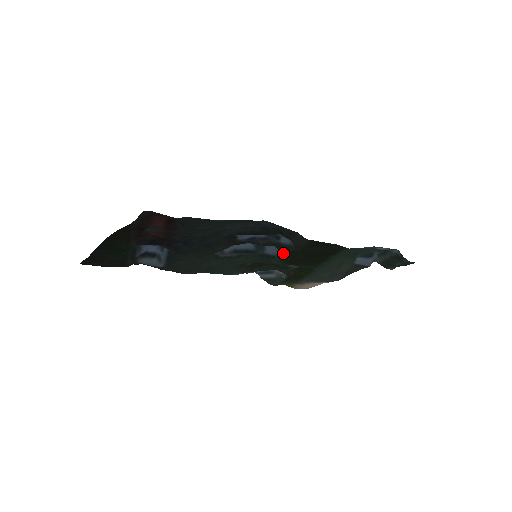
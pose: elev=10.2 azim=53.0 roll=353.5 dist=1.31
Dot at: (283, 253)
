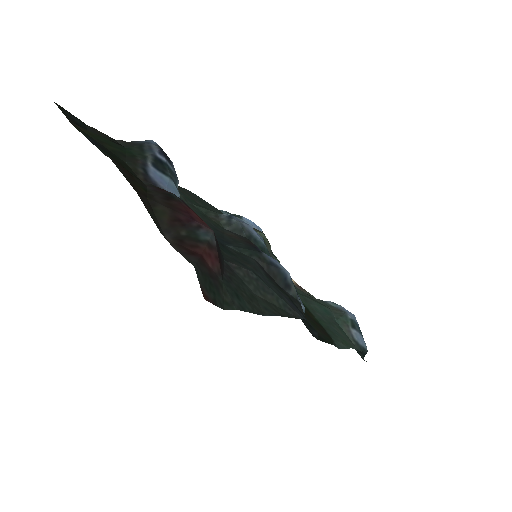
Dot at: occluded
